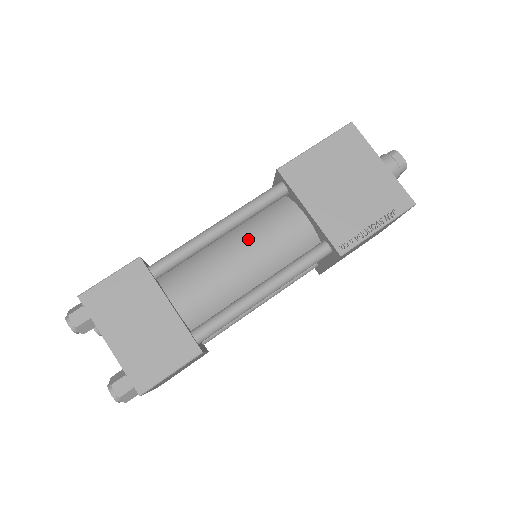
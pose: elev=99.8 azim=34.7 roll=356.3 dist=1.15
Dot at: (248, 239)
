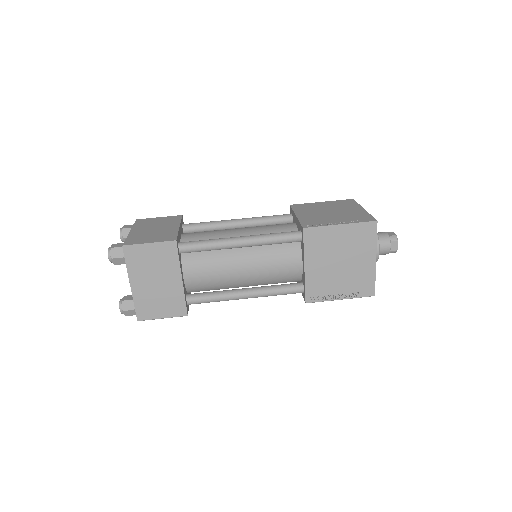
Dot at: (251, 227)
